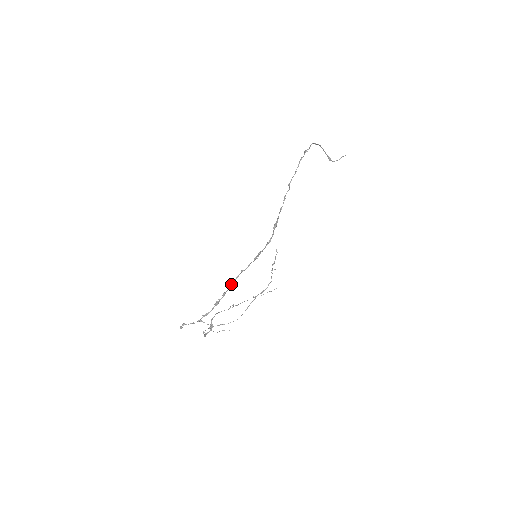
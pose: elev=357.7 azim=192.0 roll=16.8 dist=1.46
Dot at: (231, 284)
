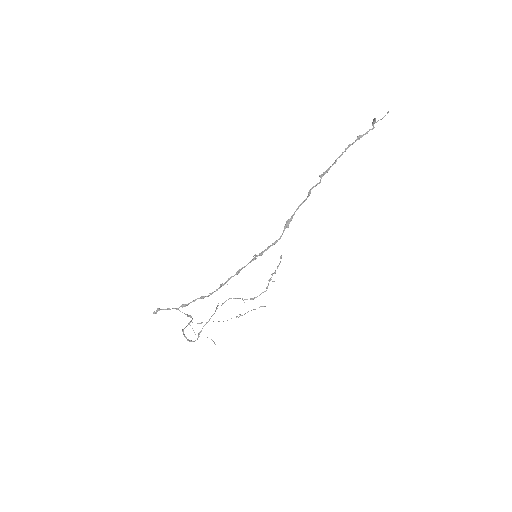
Dot at: occluded
